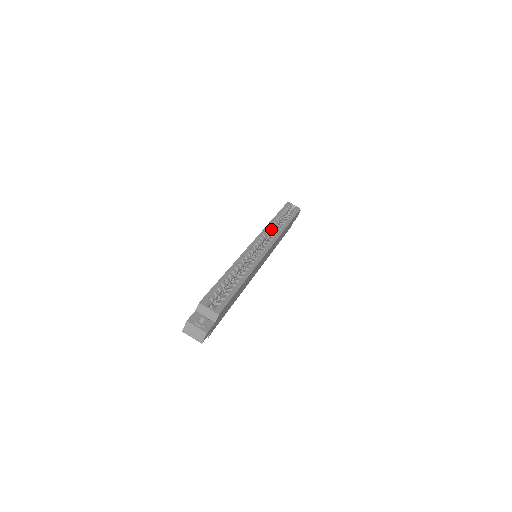
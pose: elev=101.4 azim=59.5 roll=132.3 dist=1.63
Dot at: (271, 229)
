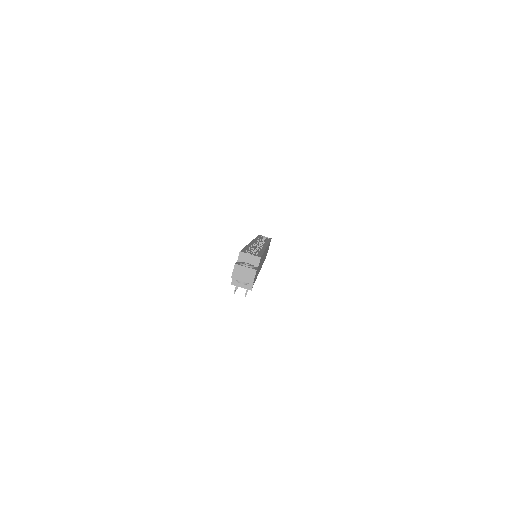
Dot at: (259, 241)
